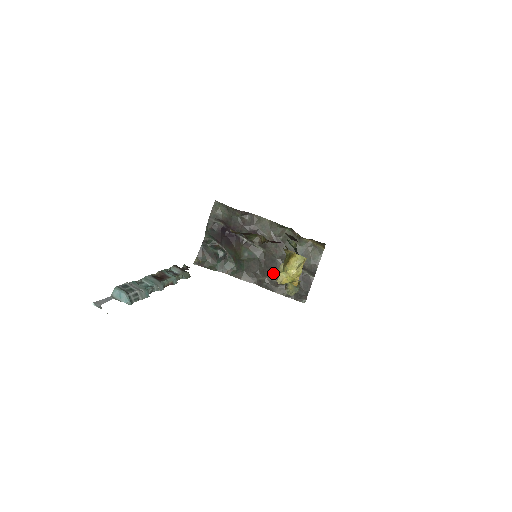
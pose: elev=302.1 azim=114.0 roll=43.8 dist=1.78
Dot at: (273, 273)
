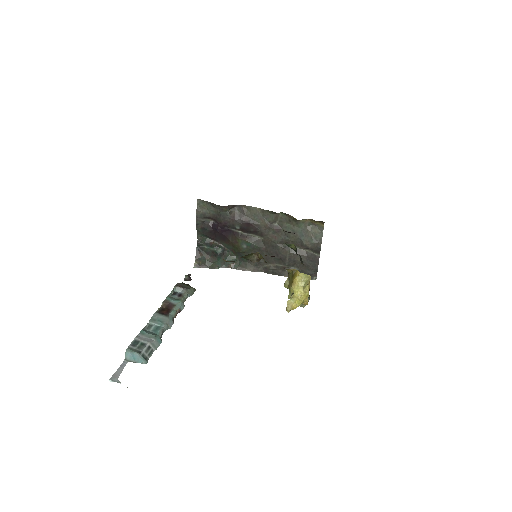
Dot at: (277, 259)
